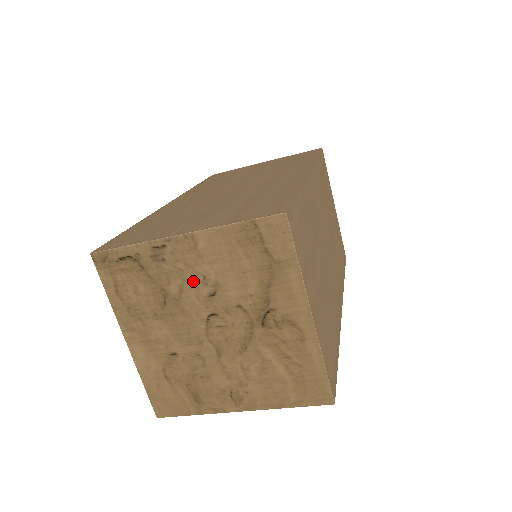
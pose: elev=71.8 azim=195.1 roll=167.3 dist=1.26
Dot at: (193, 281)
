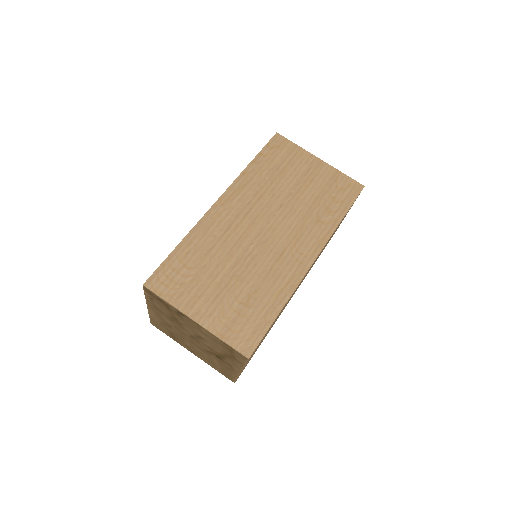
Dot at: (192, 329)
